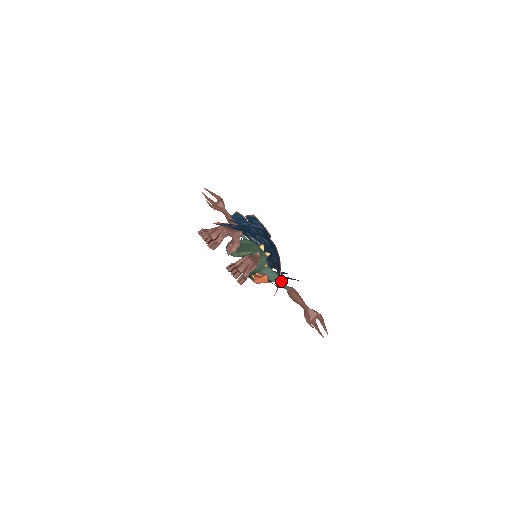
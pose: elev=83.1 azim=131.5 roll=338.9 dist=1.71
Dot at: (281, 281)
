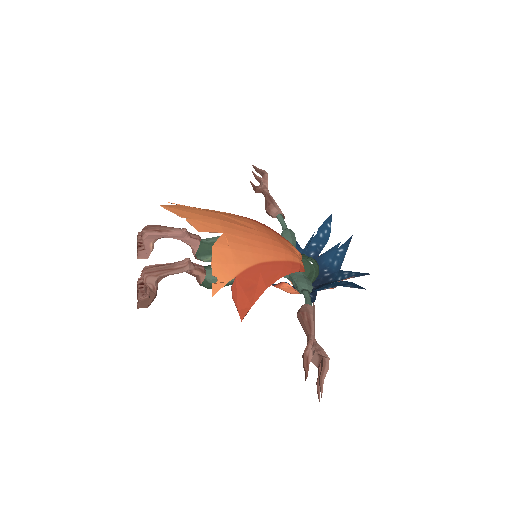
Dot at: (304, 292)
